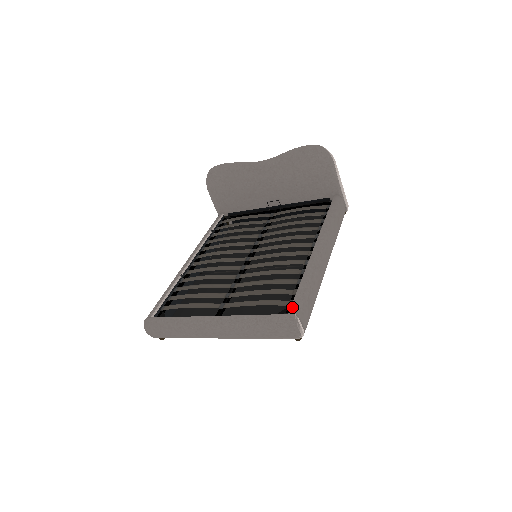
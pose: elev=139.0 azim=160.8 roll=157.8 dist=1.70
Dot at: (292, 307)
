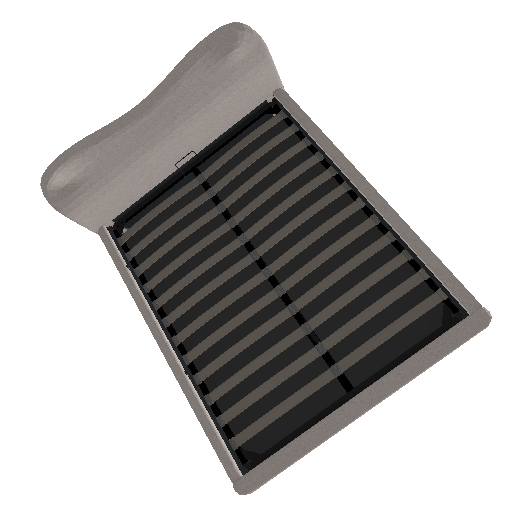
Dot at: (465, 301)
